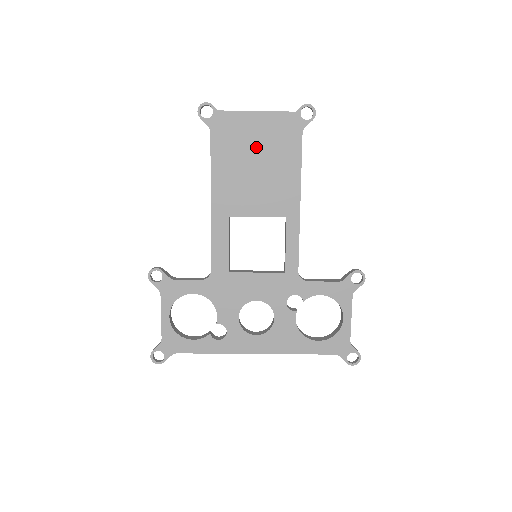
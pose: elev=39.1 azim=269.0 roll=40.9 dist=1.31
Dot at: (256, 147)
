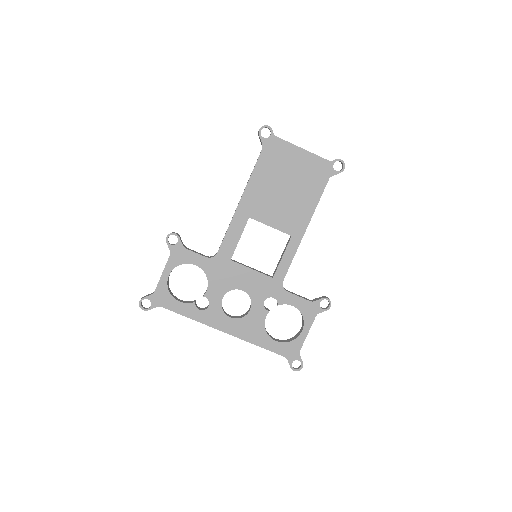
Dot at: (291, 174)
